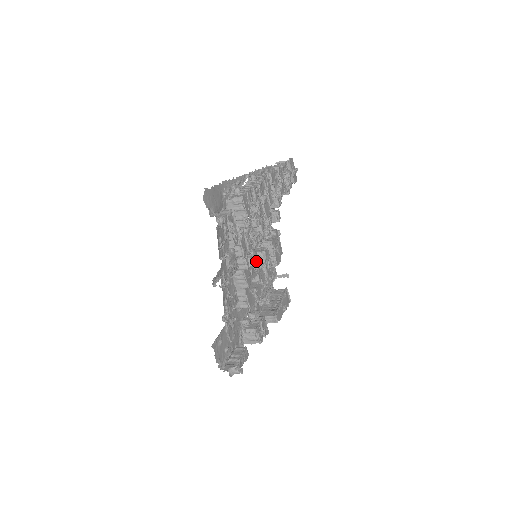
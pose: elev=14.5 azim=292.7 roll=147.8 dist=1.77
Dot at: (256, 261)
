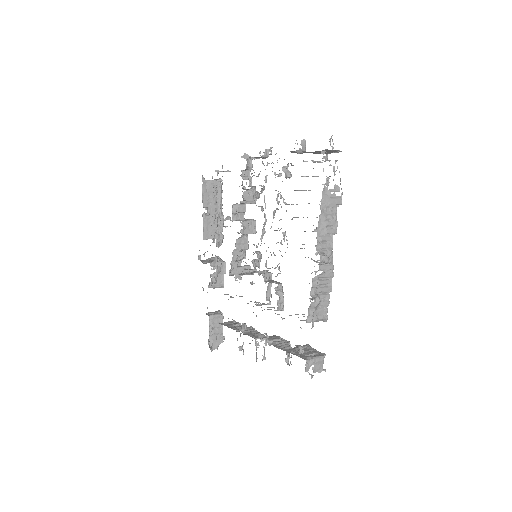
Dot at: occluded
